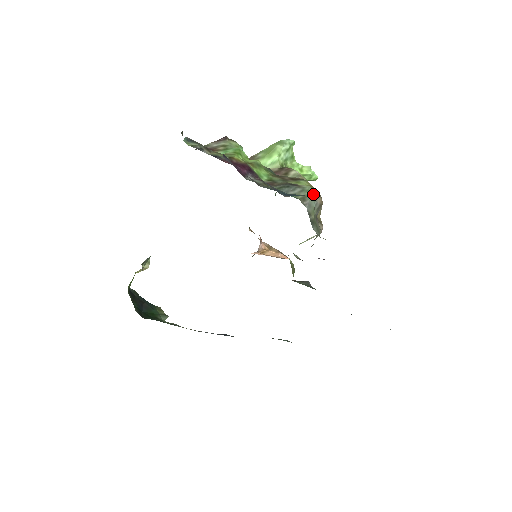
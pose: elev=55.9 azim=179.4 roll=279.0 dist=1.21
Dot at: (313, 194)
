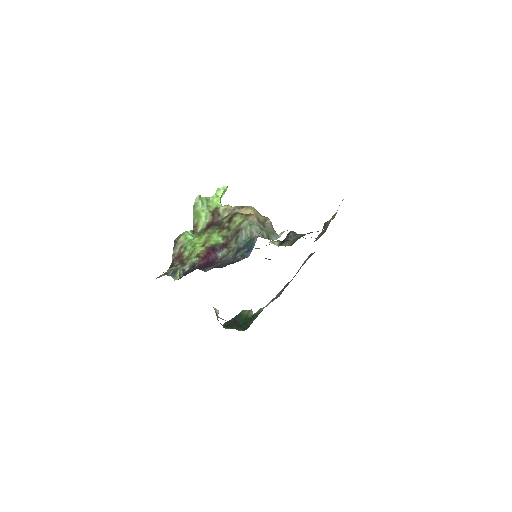
Dot at: (250, 222)
